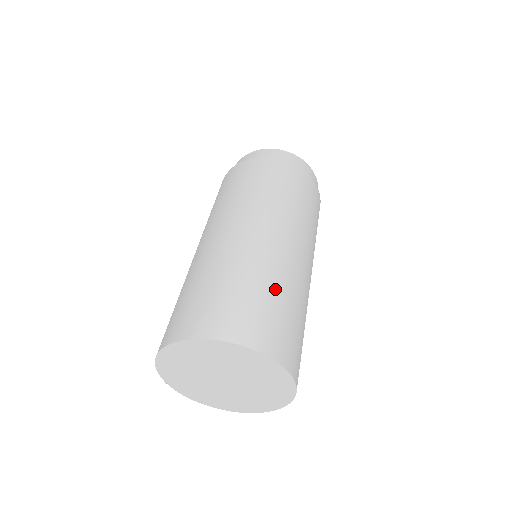
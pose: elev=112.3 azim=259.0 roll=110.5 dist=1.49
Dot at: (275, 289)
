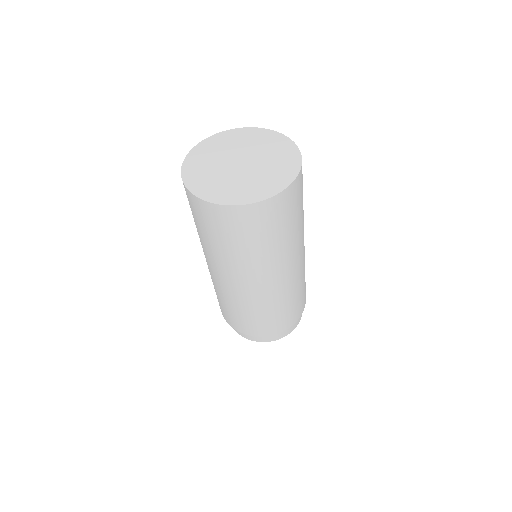
Dot at: occluded
